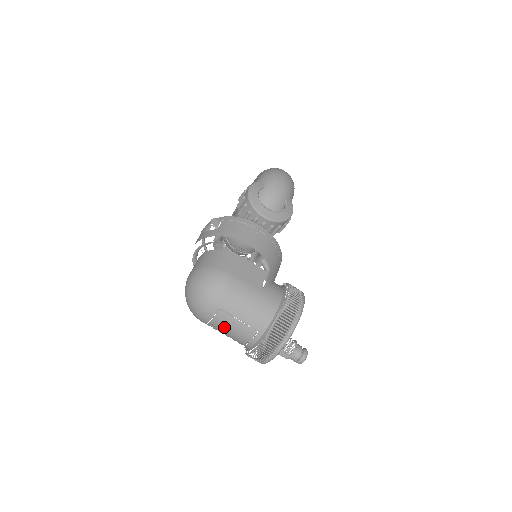
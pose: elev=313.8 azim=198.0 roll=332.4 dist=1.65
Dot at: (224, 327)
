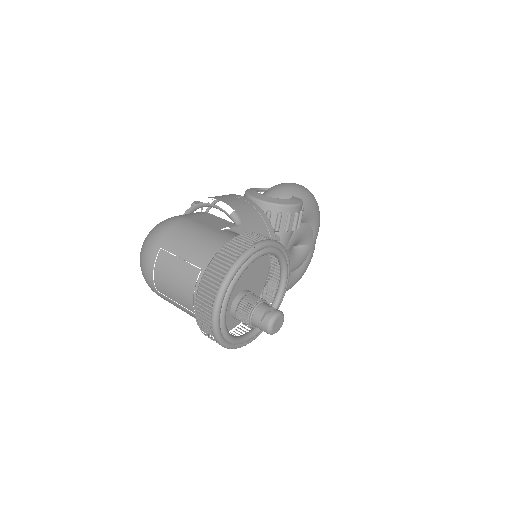
Dot at: (167, 277)
